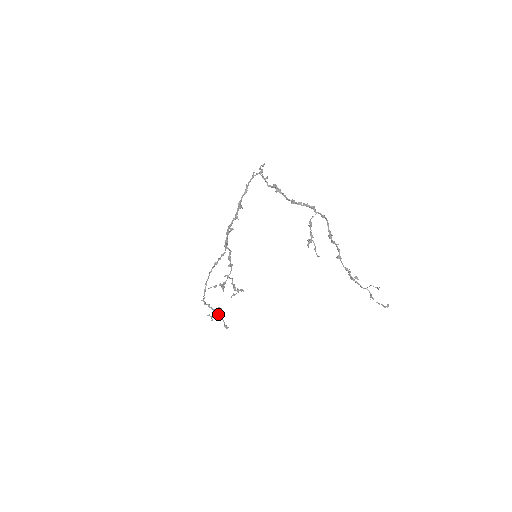
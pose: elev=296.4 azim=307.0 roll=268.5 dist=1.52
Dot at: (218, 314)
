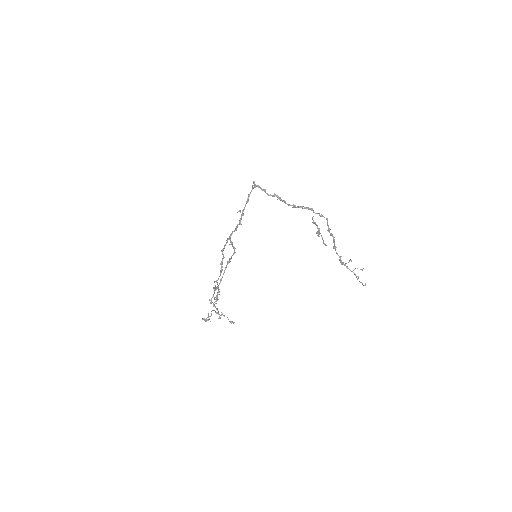
Dot at: (218, 314)
